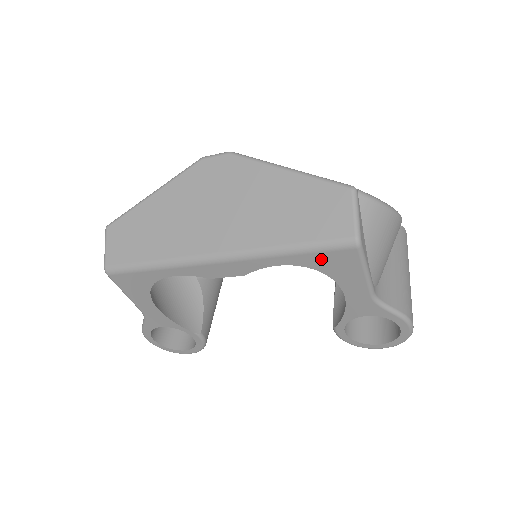
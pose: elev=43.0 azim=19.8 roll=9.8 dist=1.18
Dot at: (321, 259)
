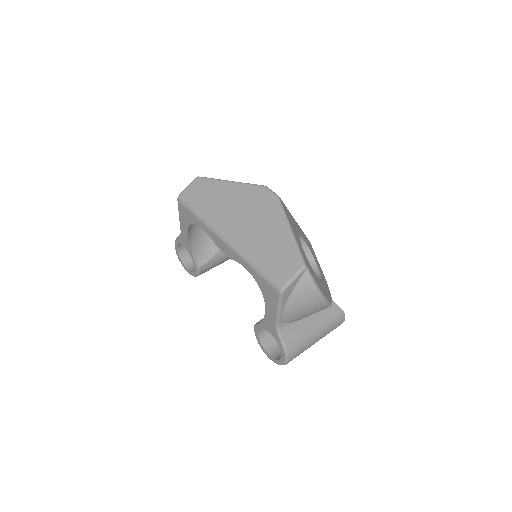
Dot at: (263, 284)
